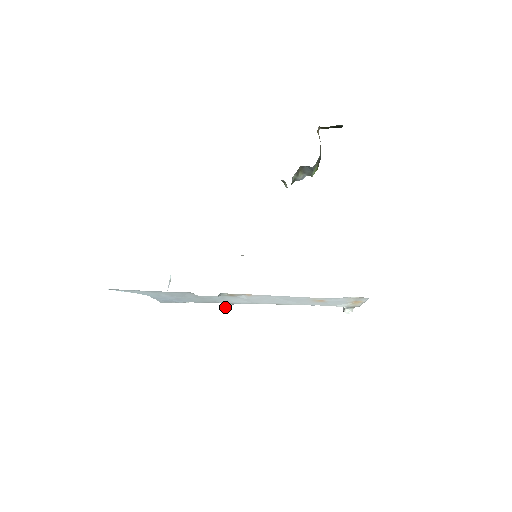
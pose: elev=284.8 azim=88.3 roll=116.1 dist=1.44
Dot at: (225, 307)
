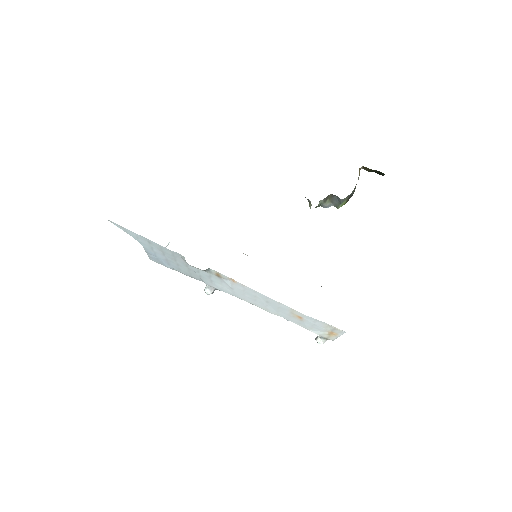
Dot at: (207, 289)
